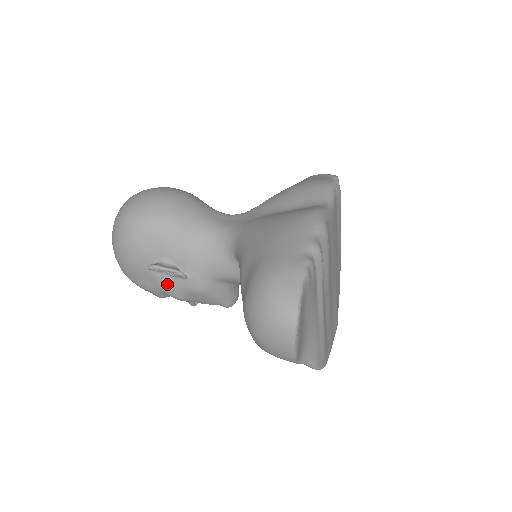
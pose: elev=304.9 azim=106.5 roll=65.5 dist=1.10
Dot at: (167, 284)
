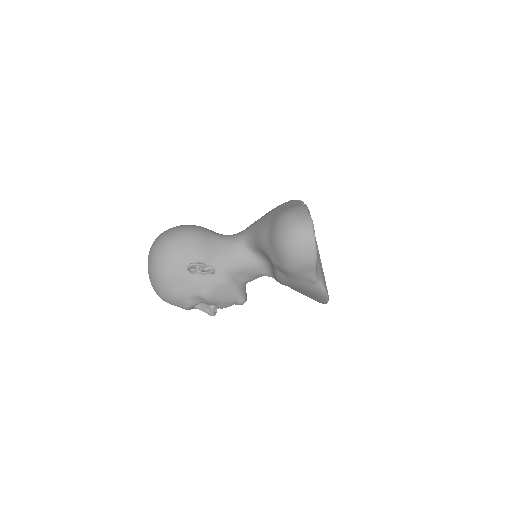
Dot at: (199, 283)
